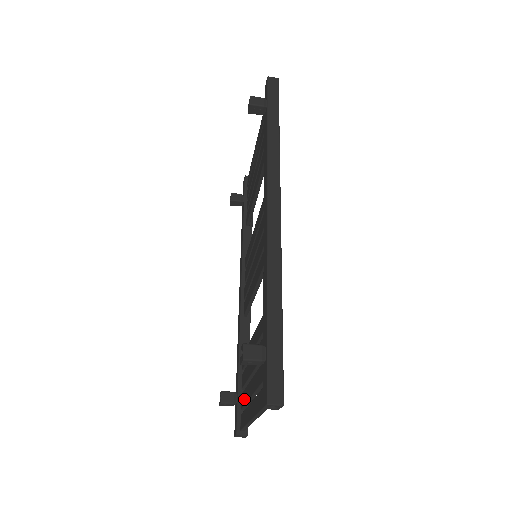
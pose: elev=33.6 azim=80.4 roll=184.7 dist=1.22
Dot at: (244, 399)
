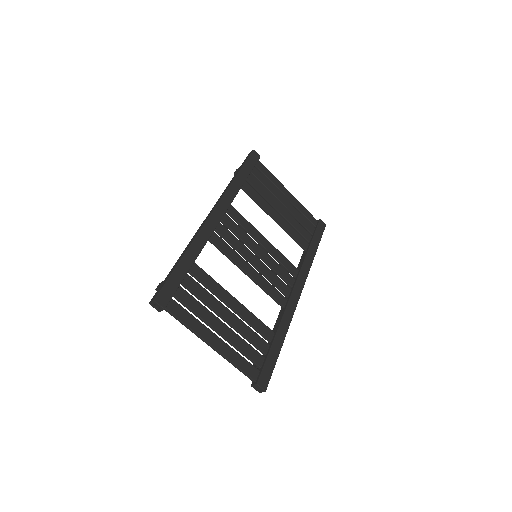
Dot at: (247, 353)
